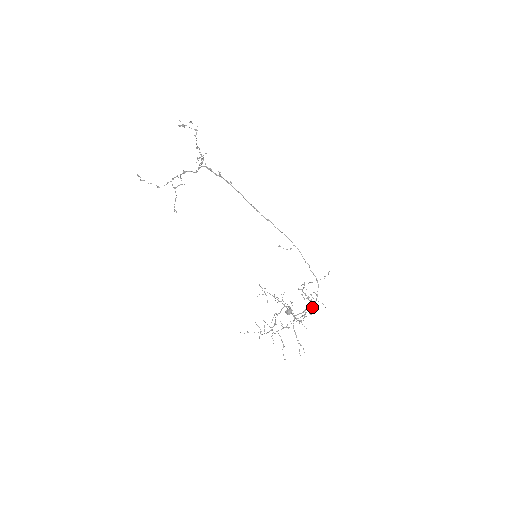
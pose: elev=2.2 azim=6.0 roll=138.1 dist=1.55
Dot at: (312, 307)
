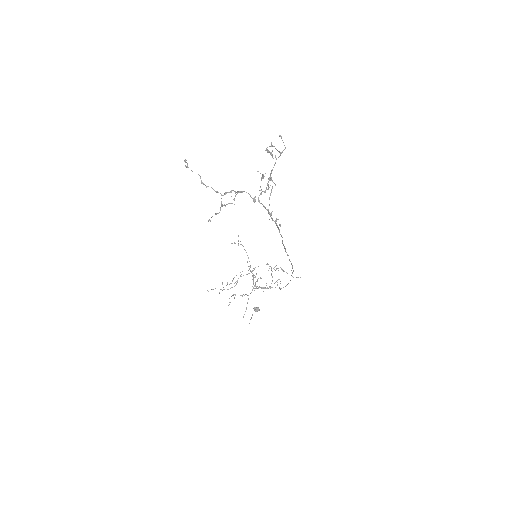
Dot at: occluded
